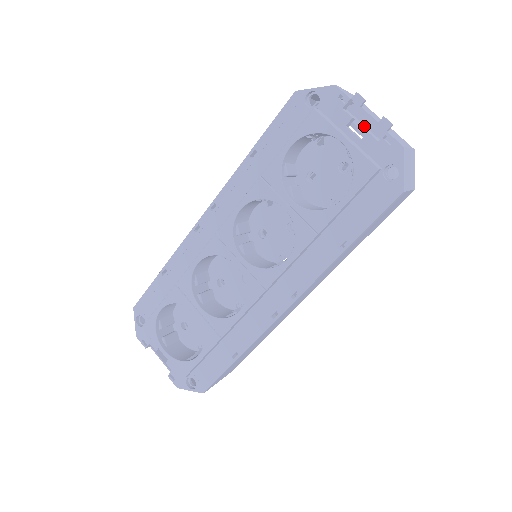
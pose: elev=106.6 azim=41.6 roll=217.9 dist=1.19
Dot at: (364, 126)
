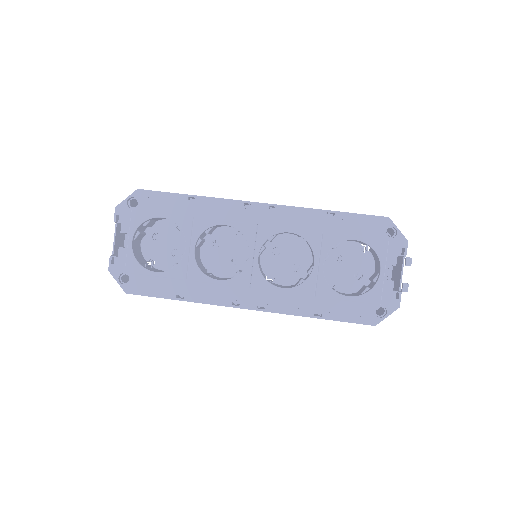
Dot at: occluded
